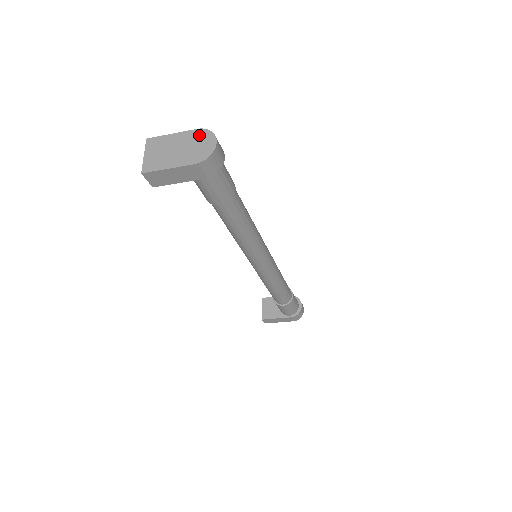
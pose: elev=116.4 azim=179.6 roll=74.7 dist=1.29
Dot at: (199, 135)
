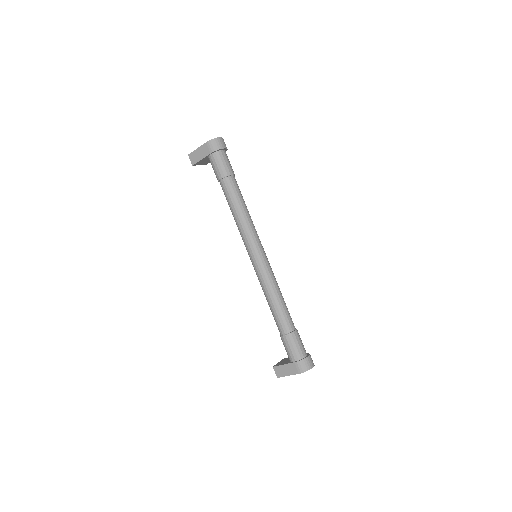
Dot at: occluded
